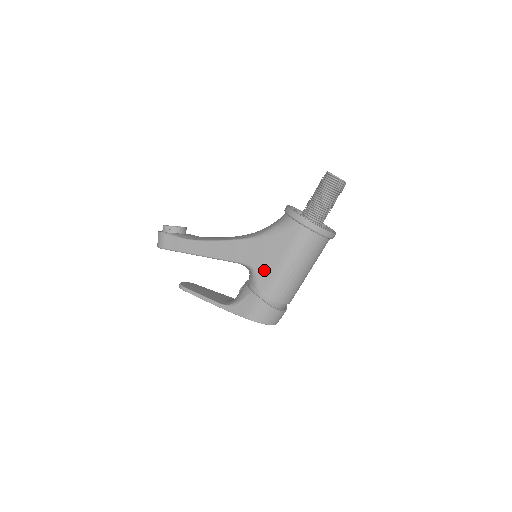
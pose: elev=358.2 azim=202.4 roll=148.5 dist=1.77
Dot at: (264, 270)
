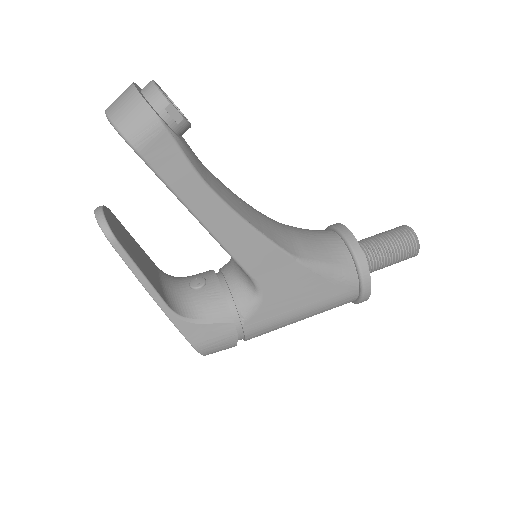
Dot at: (274, 308)
